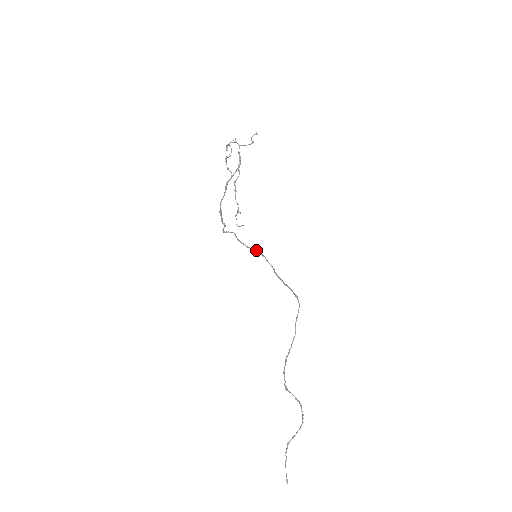
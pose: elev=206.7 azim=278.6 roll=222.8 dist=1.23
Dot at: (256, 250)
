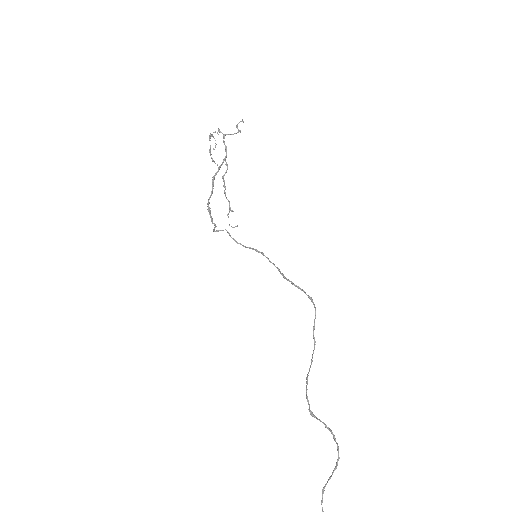
Dot at: (255, 250)
